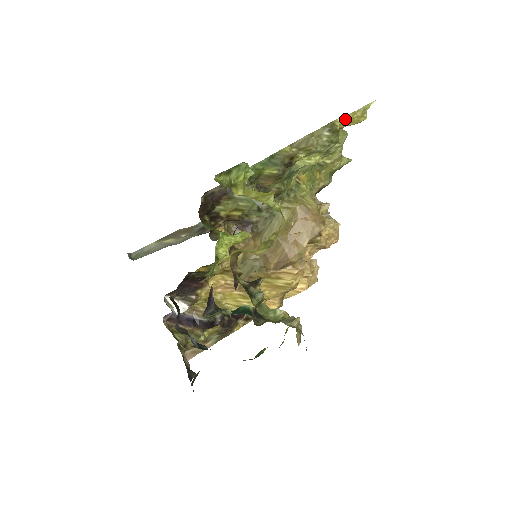
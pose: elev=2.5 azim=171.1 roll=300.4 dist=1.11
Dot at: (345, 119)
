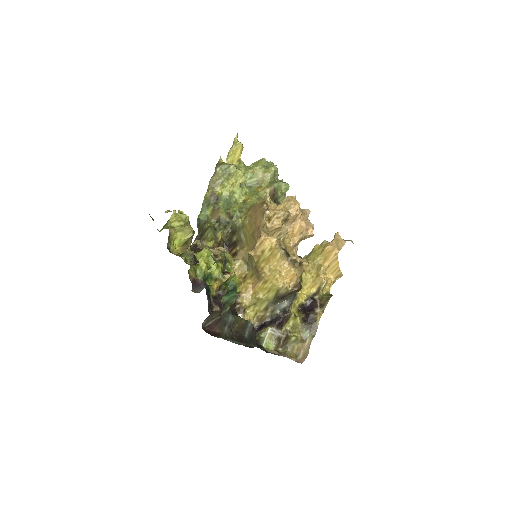
Dot at: (228, 155)
